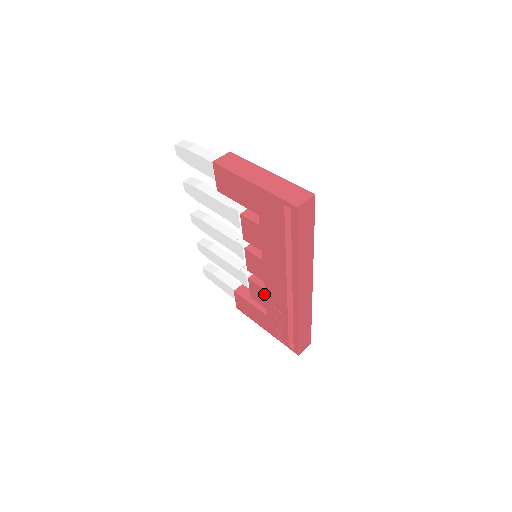
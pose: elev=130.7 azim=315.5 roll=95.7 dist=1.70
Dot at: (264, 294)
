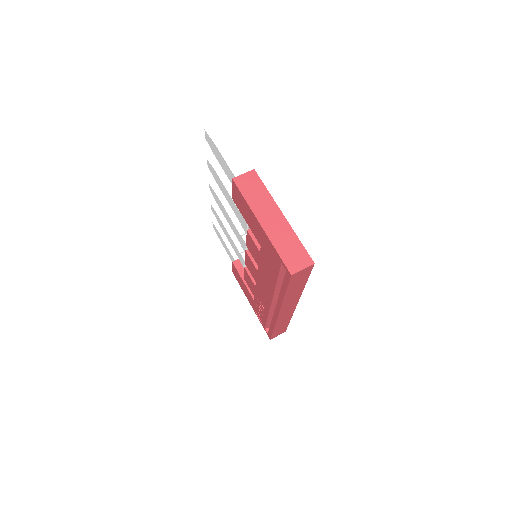
Dot at: (254, 288)
